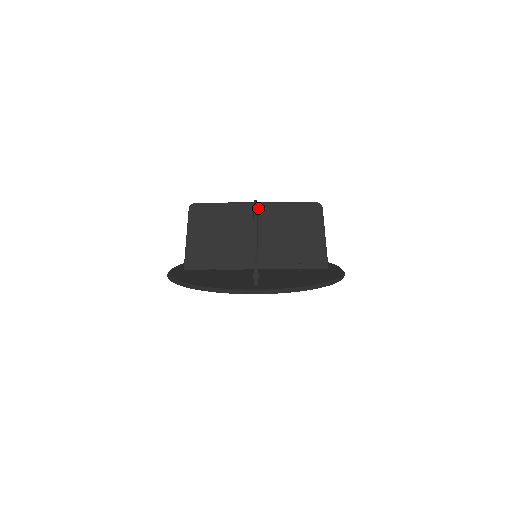
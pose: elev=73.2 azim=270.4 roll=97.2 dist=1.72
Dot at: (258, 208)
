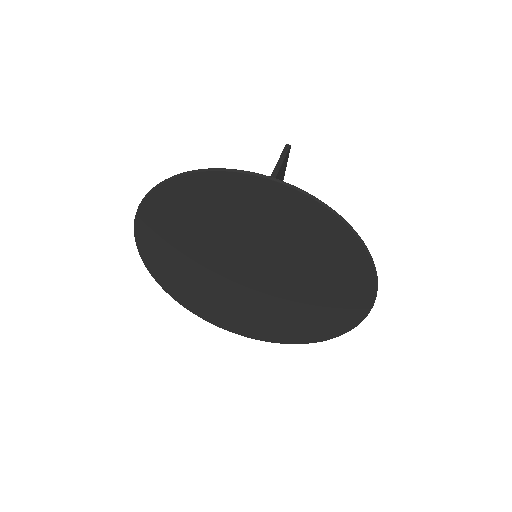
Dot at: occluded
